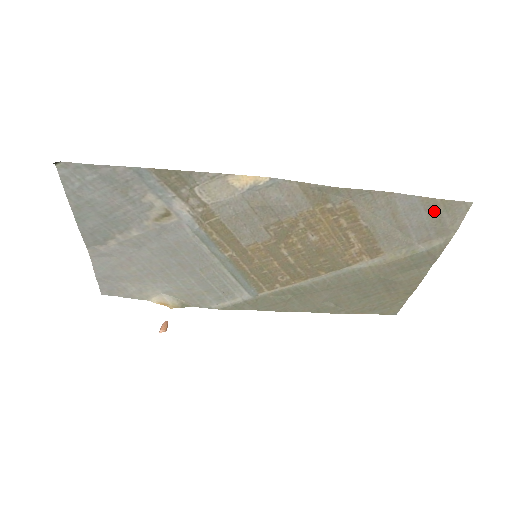
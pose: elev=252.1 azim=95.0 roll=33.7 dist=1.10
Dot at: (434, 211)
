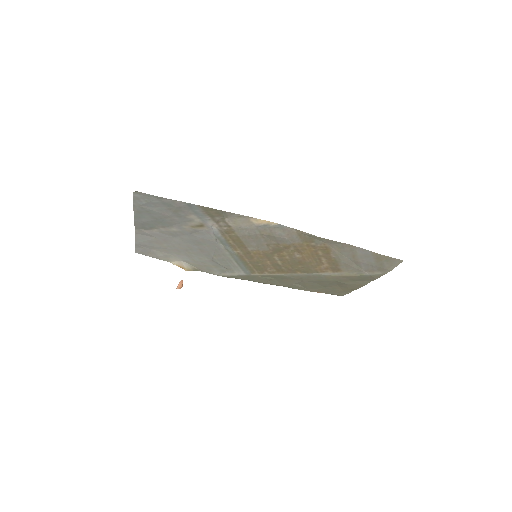
Dot at: (379, 260)
